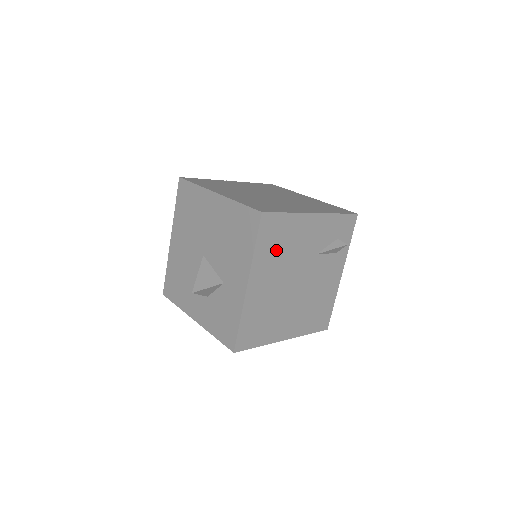
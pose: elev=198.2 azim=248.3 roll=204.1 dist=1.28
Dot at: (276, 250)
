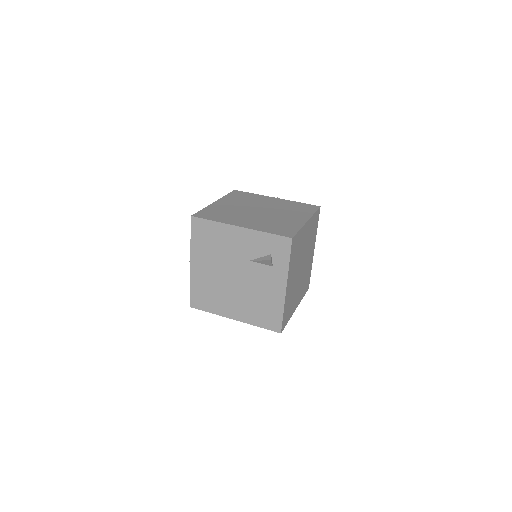
Dot at: (209, 246)
